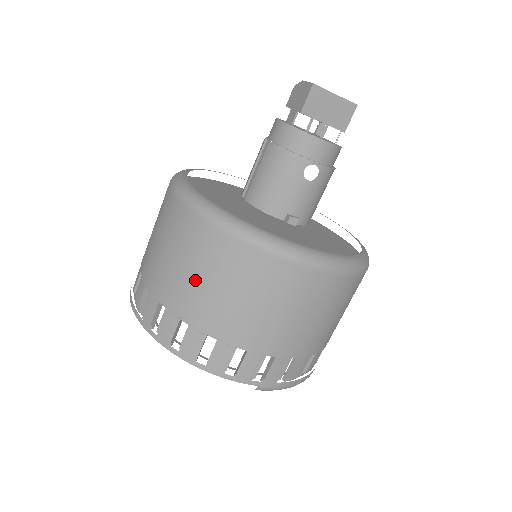
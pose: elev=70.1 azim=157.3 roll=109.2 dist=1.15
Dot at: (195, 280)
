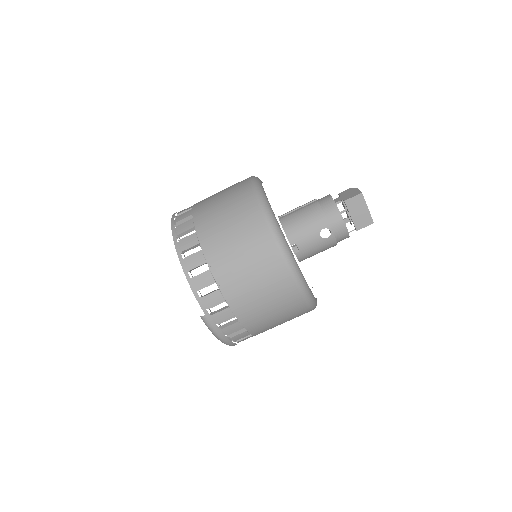
Dot at: (227, 230)
